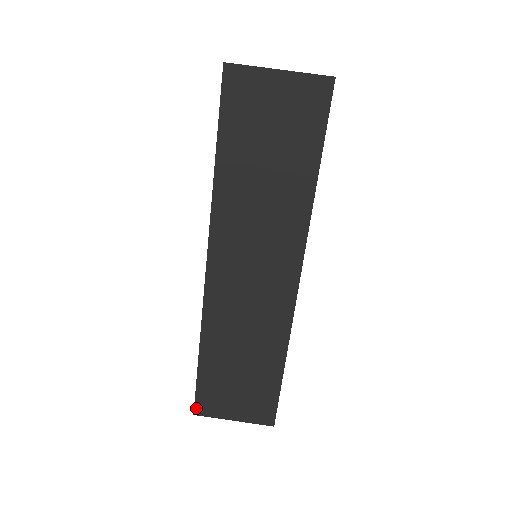
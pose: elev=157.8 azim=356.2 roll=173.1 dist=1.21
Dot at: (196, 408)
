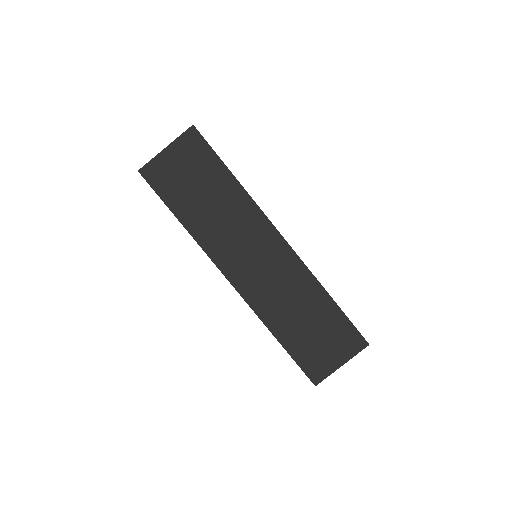
Dot at: (312, 380)
